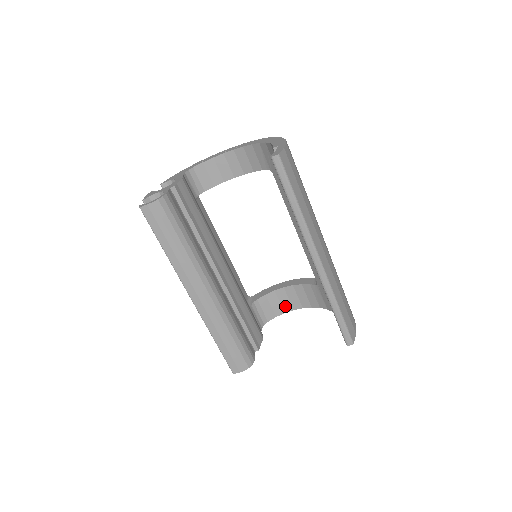
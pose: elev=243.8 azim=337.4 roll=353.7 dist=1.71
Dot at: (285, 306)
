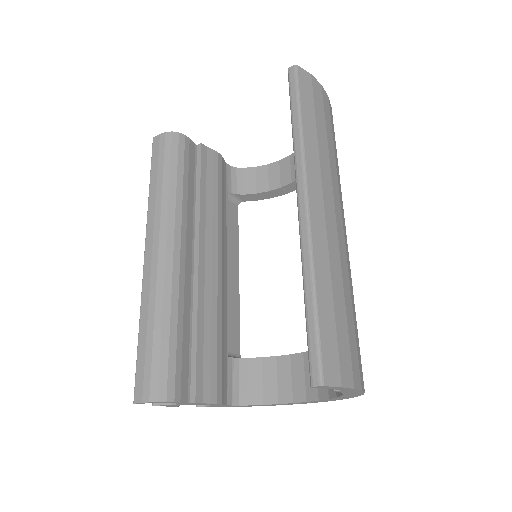
Dot at: (283, 390)
